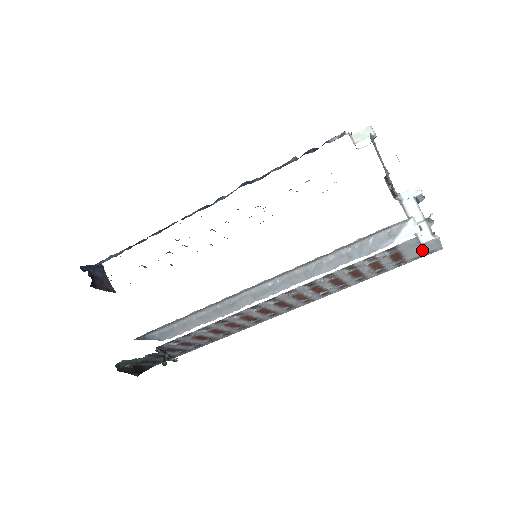
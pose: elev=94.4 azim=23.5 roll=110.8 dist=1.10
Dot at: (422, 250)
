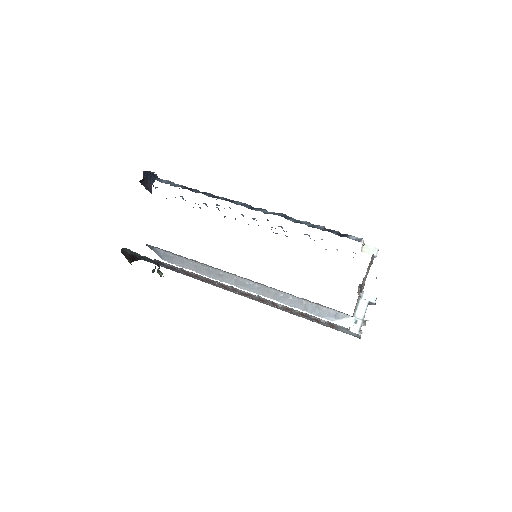
Dot at: (348, 332)
